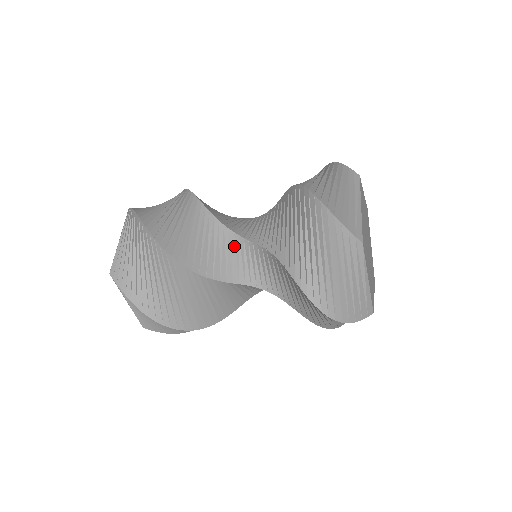
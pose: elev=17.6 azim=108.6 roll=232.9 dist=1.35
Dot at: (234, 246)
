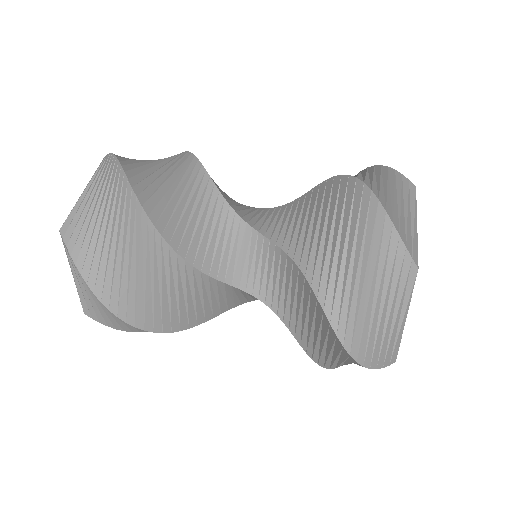
Dot at: (233, 292)
